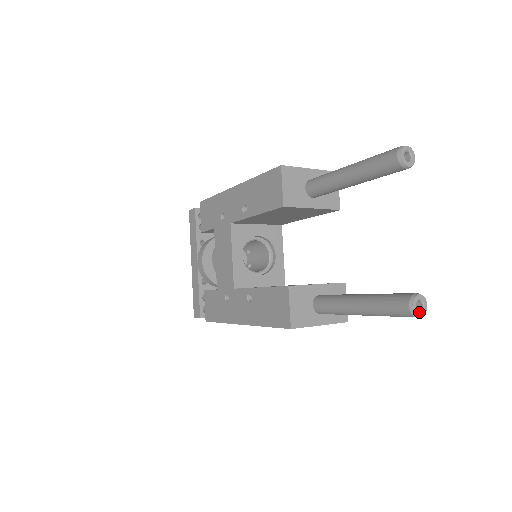
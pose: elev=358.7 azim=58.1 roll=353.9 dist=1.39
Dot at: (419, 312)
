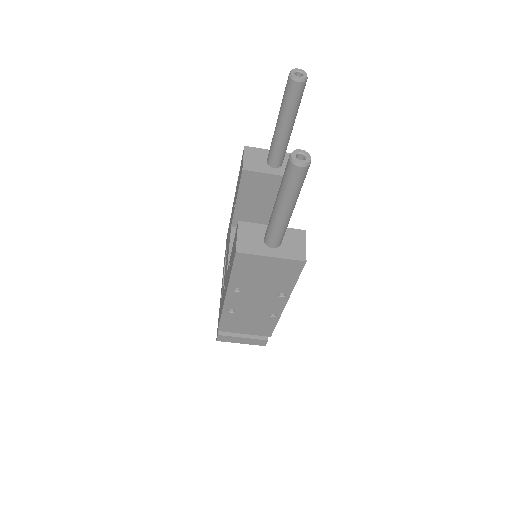
Dot at: (299, 160)
